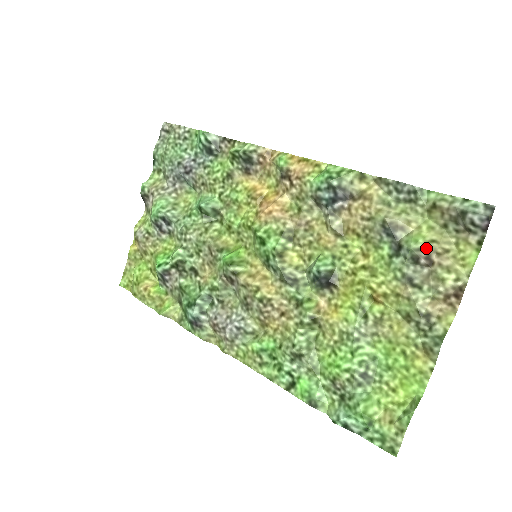
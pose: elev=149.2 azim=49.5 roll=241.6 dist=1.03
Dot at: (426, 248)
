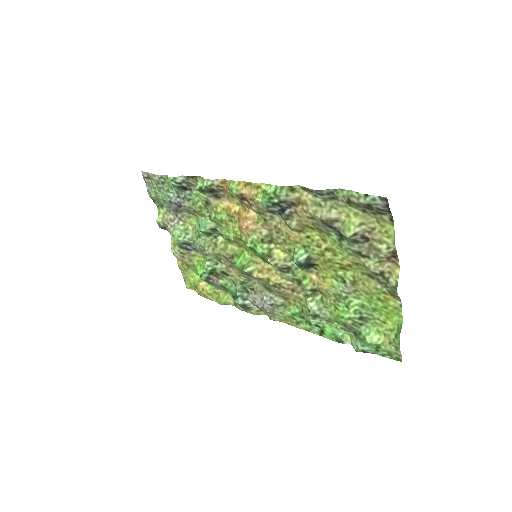
Dot at: (358, 232)
